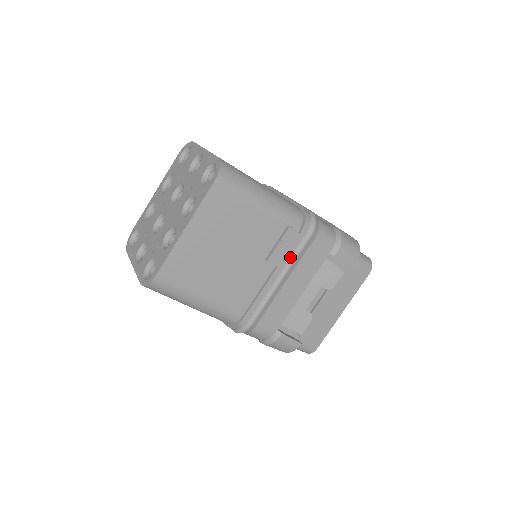
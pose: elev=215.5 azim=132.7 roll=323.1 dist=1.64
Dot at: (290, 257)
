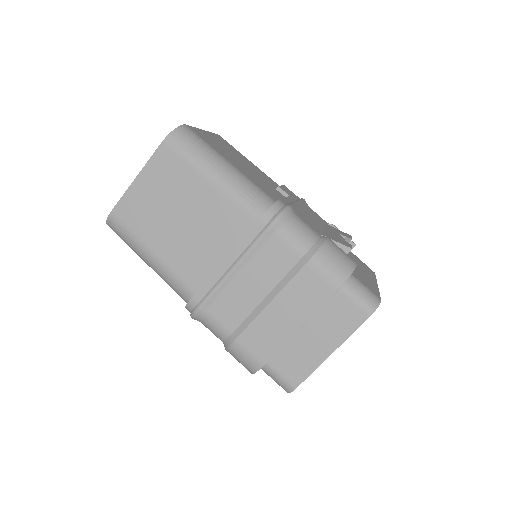
Dot at: occluded
